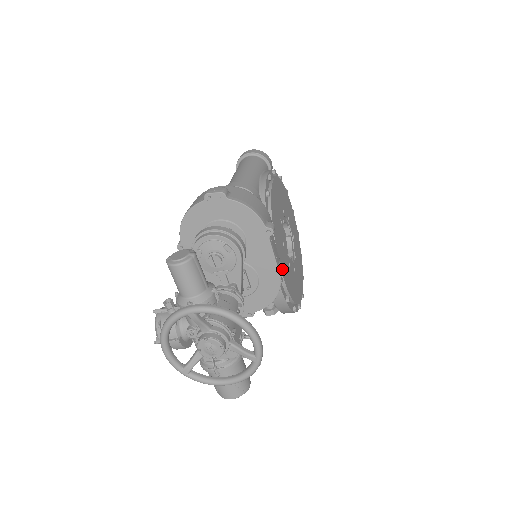
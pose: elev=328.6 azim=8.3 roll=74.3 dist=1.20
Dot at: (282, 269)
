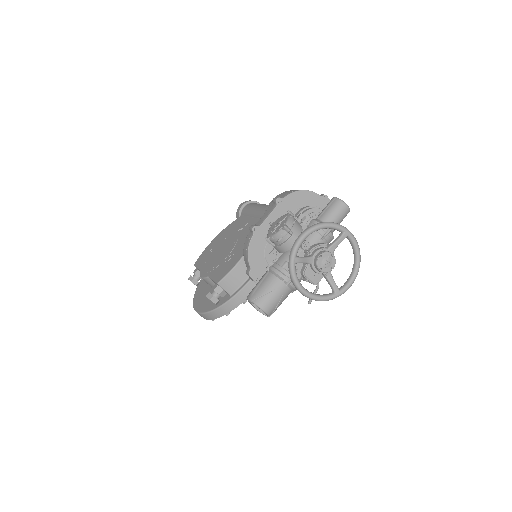
Dot at: occluded
